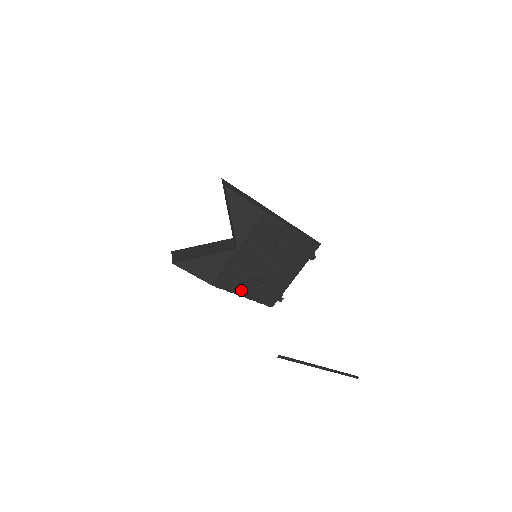
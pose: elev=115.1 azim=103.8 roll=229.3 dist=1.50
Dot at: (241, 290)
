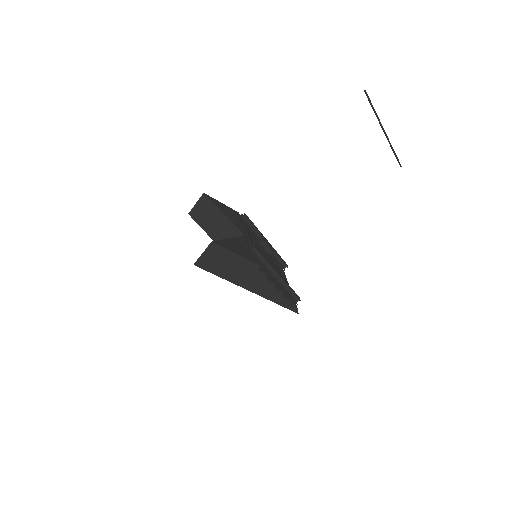
Dot at: (271, 278)
